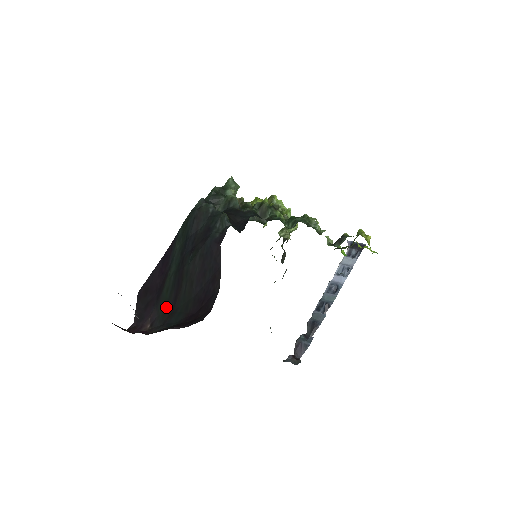
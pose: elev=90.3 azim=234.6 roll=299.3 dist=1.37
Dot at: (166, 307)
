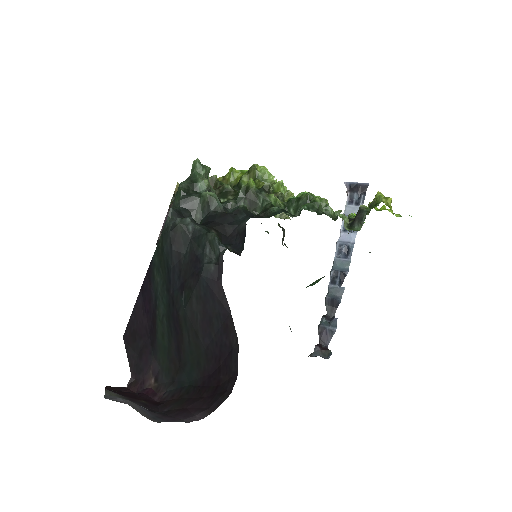
Dot at: (168, 358)
